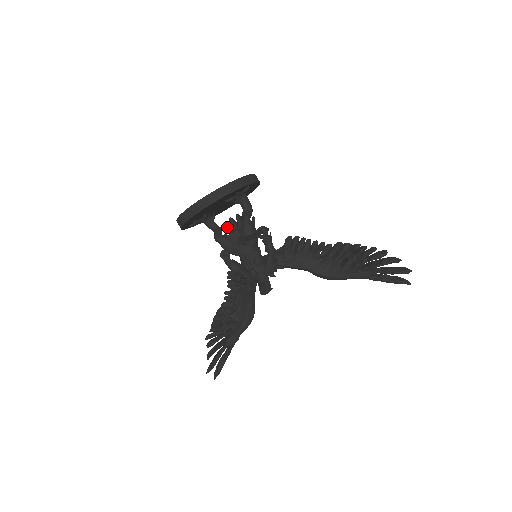
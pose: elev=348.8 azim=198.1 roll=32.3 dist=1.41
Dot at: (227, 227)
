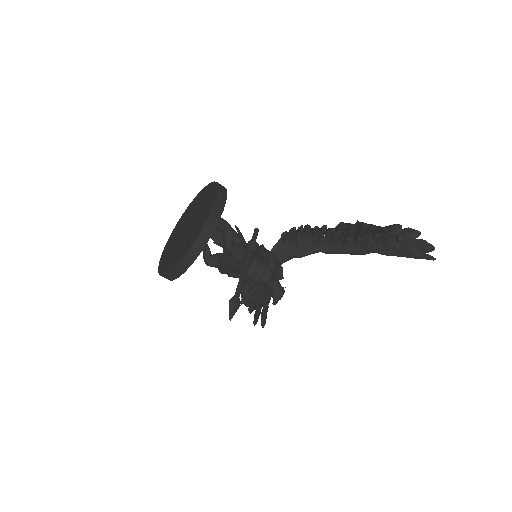
Dot at: (213, 239)
